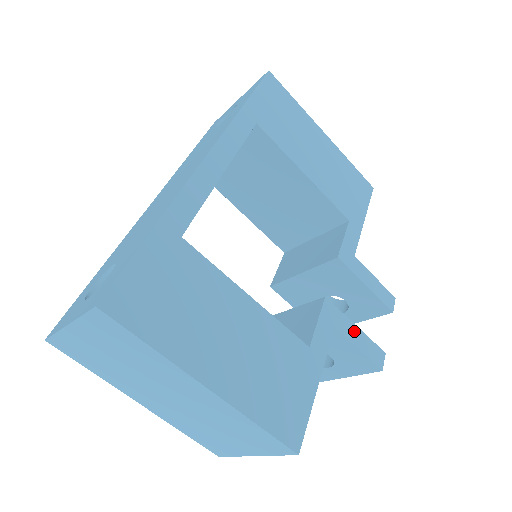
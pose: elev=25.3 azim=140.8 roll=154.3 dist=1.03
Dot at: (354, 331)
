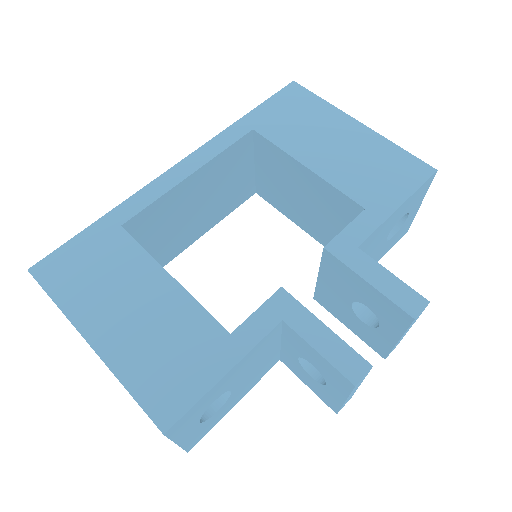
Dot at: (317, 329)
